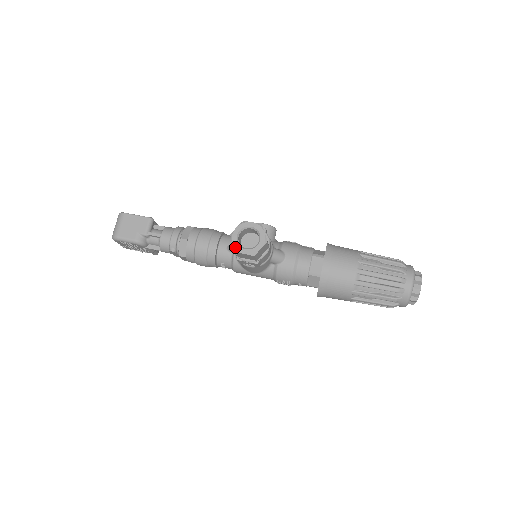
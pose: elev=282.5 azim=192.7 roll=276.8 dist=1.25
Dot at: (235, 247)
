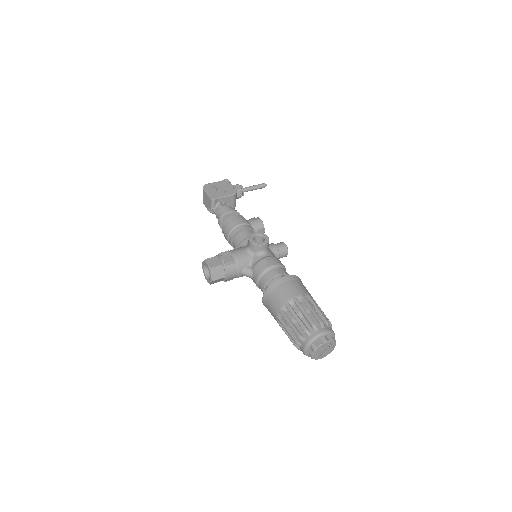
Dot at: occluded
